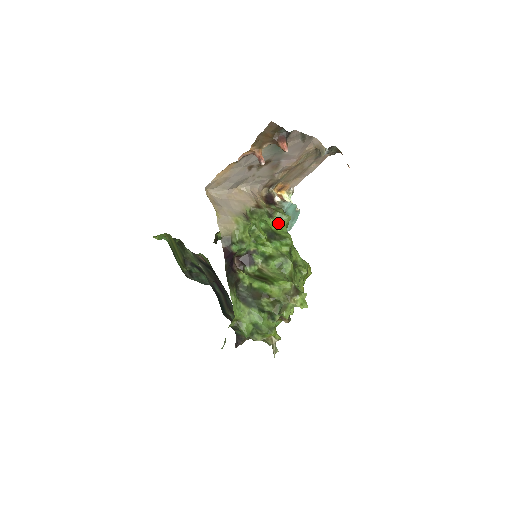
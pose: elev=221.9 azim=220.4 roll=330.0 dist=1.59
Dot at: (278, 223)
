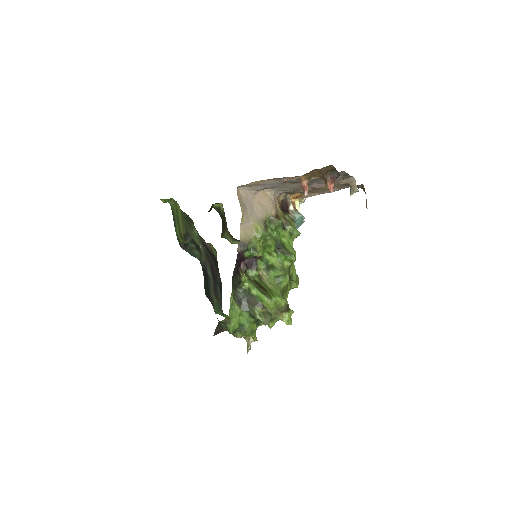
Dot at: (288, 236)
